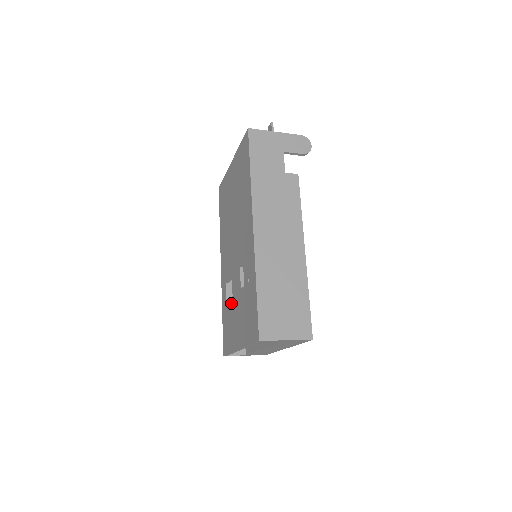
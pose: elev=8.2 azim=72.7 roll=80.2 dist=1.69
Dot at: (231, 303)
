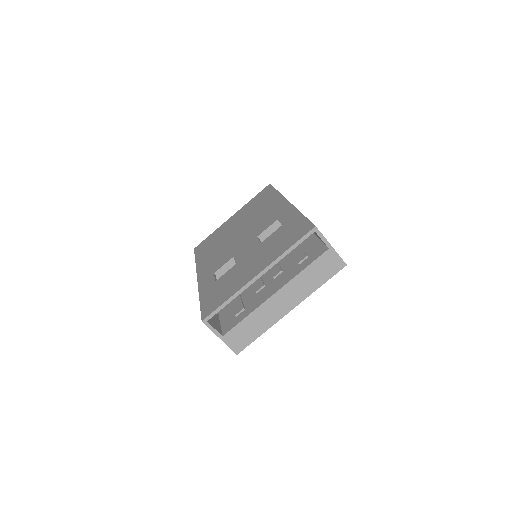
Dot at: (232, 269)
